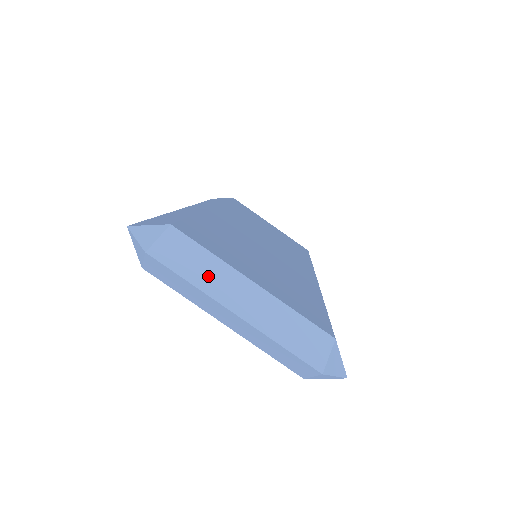
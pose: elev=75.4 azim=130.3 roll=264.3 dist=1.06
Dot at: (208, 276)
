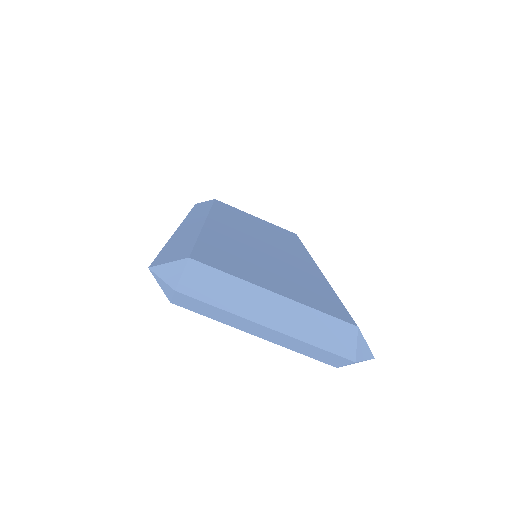
Dot at: (235, 298)
